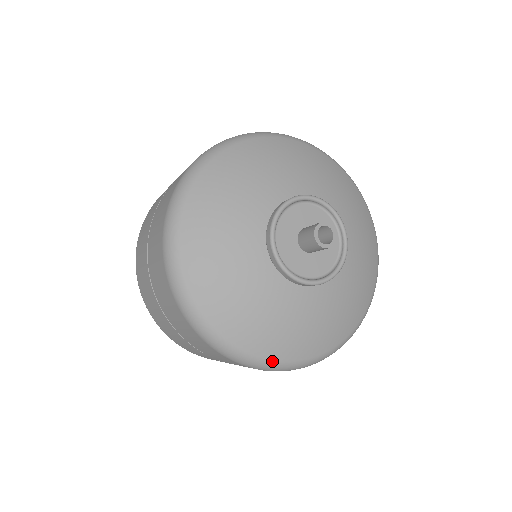
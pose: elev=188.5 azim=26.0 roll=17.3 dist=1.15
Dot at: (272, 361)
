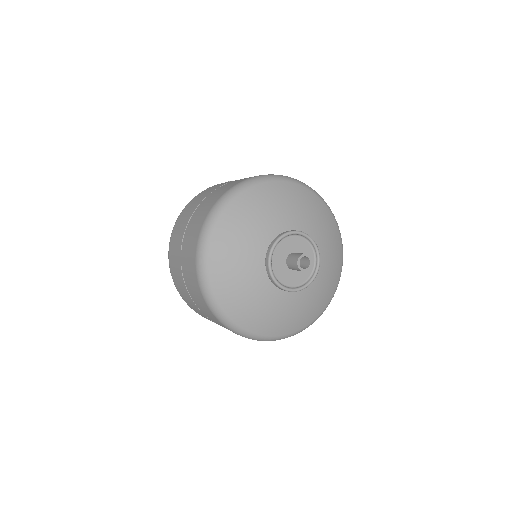
Dot at: (259, 335)
